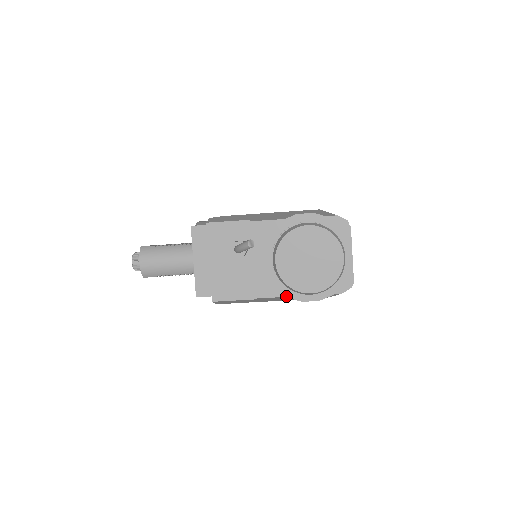
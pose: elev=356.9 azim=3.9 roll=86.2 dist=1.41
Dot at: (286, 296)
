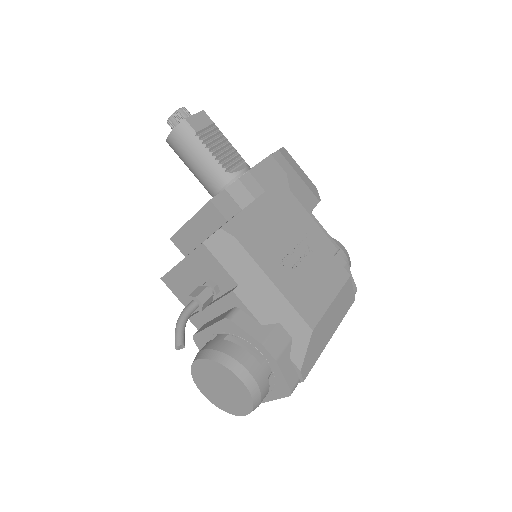
Dot at: occluded
